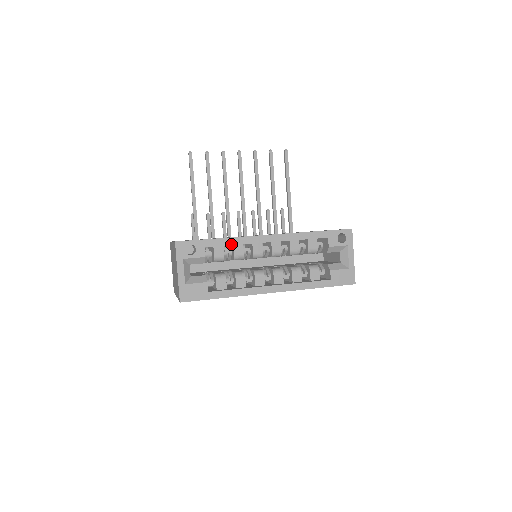
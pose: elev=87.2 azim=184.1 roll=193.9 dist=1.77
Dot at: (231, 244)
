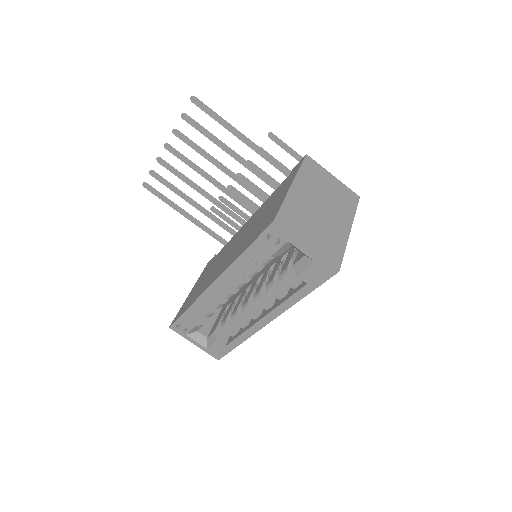
Dot at: (198, 308)
